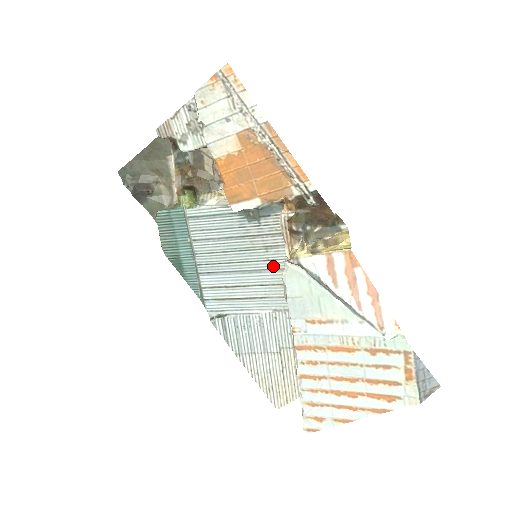
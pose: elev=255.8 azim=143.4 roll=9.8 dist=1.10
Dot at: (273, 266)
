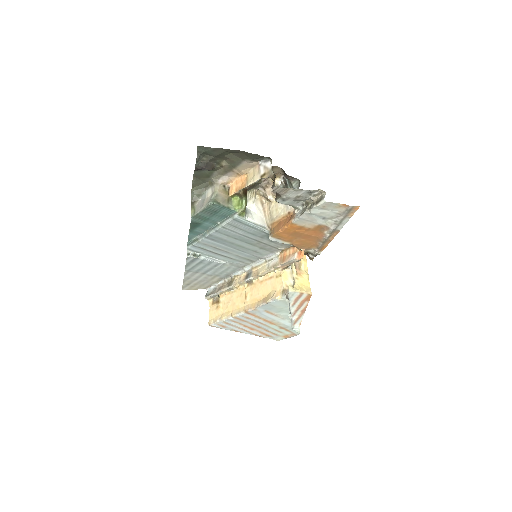
Dot at: (255, 254)
